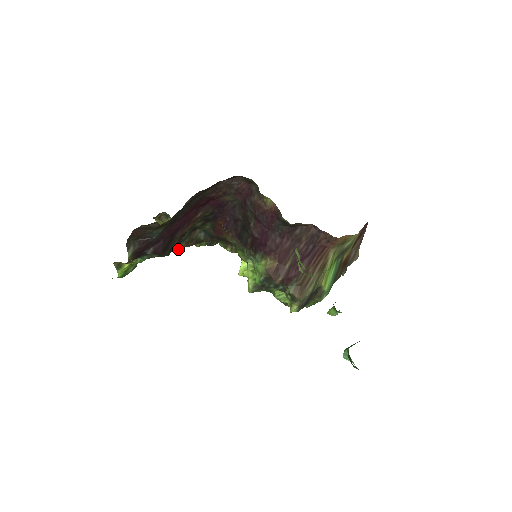
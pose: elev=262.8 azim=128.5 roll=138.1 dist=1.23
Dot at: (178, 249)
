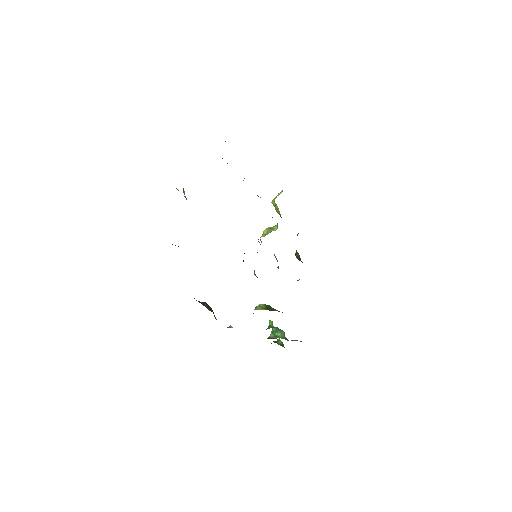
Dot at: occluded
